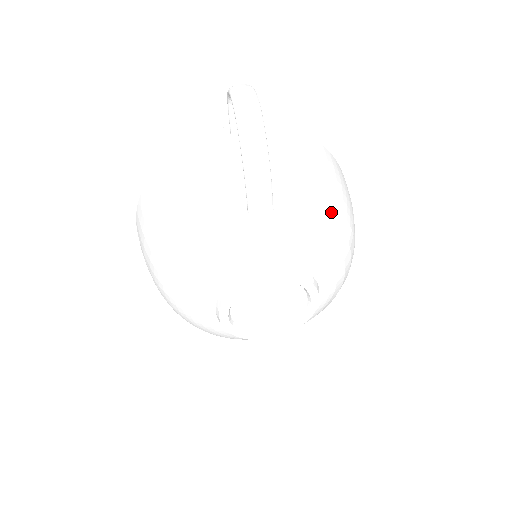
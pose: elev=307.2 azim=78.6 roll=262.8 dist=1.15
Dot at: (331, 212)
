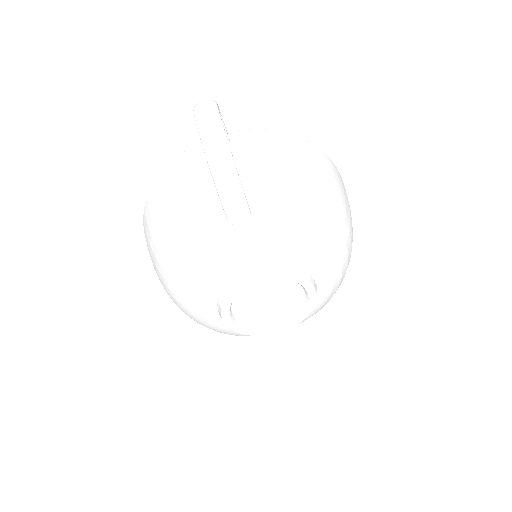
Dot at: (312, 205)
